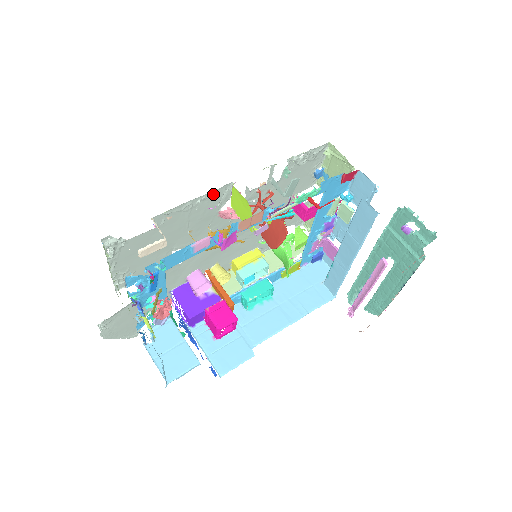
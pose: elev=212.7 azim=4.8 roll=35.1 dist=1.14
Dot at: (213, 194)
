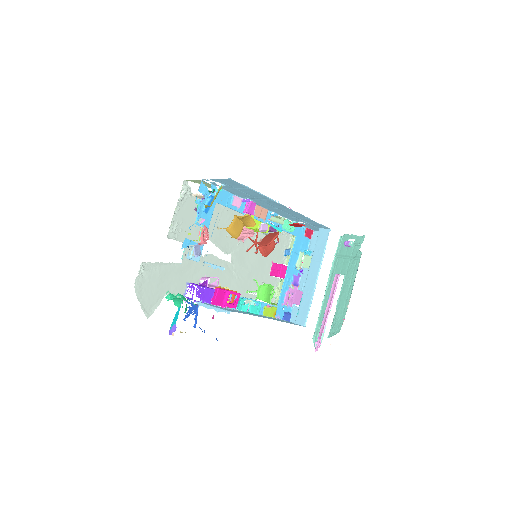
Dot at: occluded
